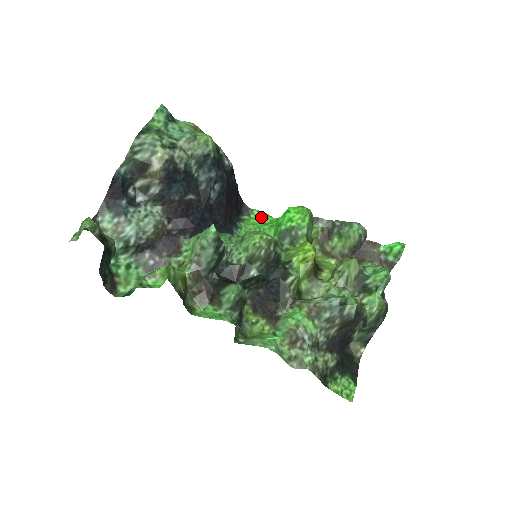
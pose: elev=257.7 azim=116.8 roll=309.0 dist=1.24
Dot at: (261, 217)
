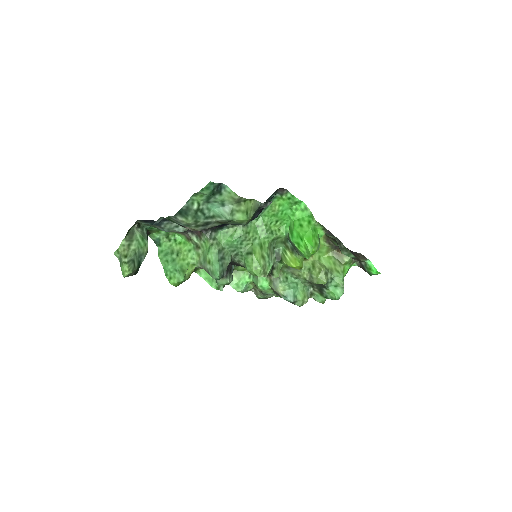
Dot at: (291, 201)
